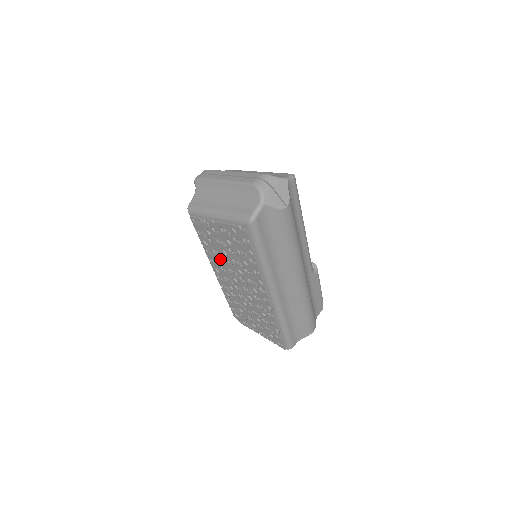
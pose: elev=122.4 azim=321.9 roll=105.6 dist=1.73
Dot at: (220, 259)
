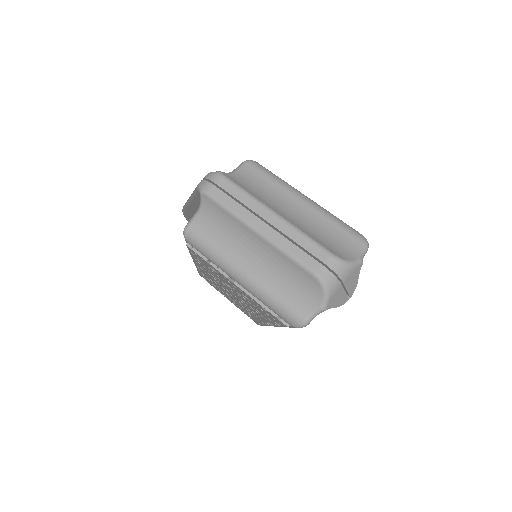
Dot at: (214, 276)
